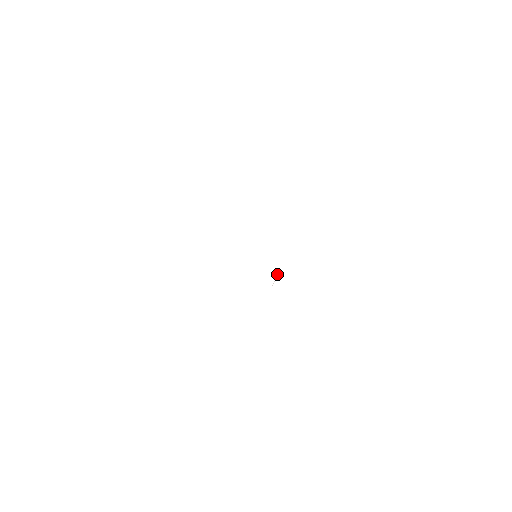
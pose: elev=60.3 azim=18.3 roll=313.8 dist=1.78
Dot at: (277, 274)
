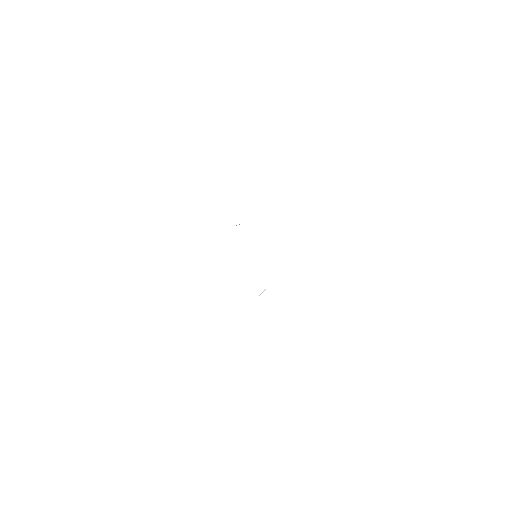
Dot at: (265, 289)
